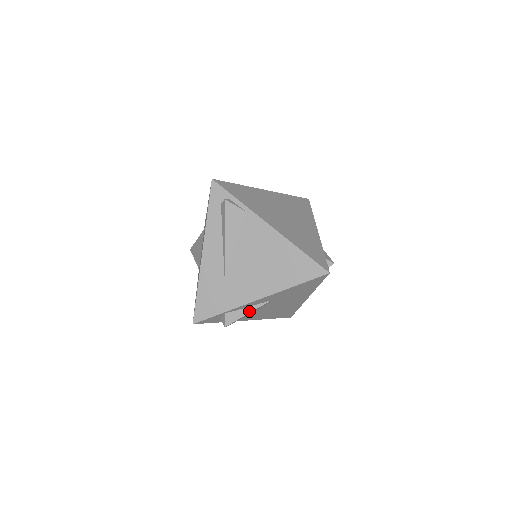
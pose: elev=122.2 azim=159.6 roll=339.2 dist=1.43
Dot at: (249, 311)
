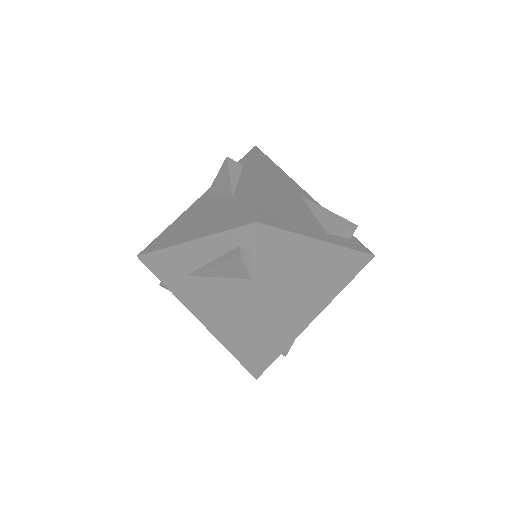
Dot at: occluded
